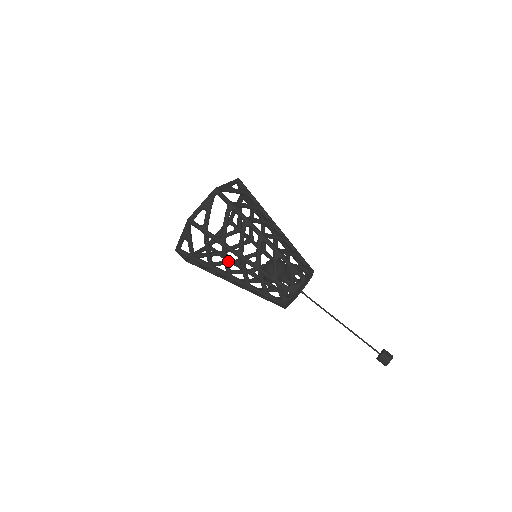
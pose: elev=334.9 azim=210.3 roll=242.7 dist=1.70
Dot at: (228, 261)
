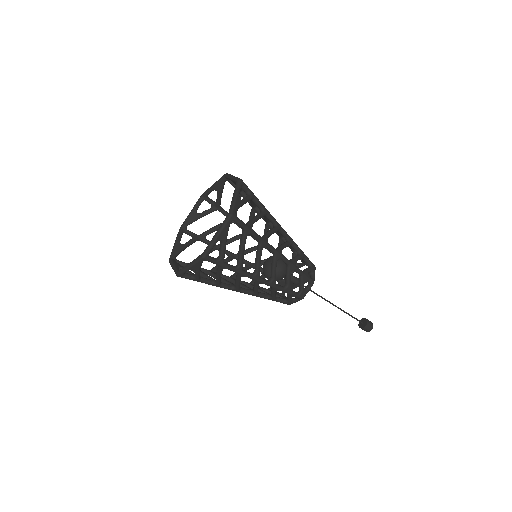
Dot at: occluded
